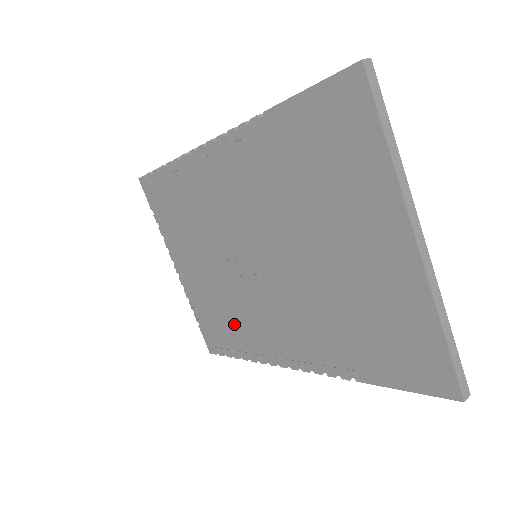
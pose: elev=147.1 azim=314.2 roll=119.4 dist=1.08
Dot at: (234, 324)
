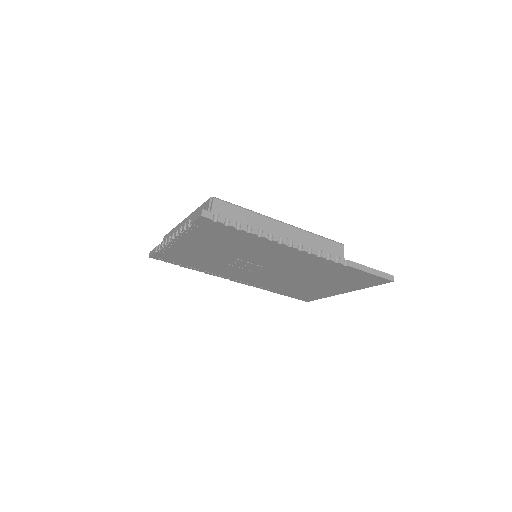
Dot at: (204, 265)
